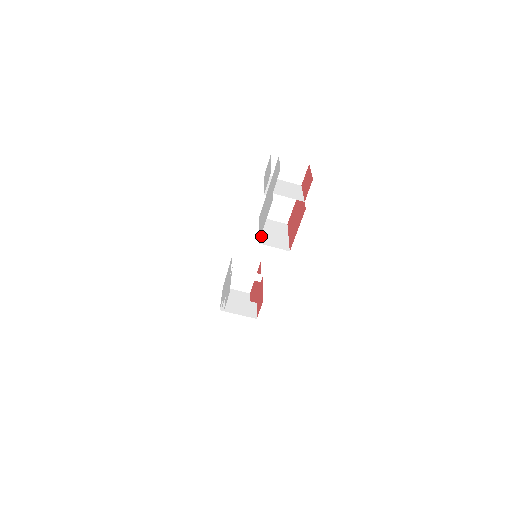
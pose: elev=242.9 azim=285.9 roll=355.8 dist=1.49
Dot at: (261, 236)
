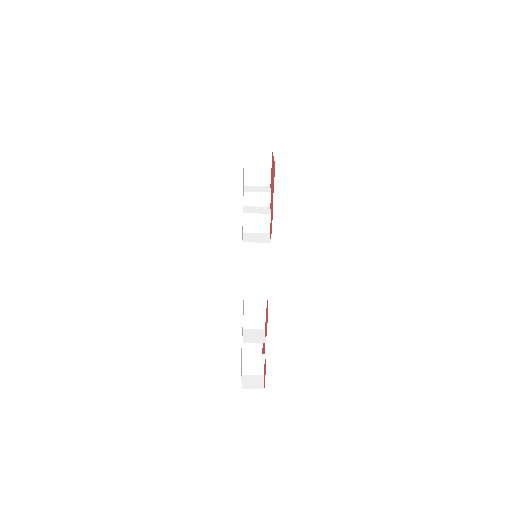
Dot at: (243, 351)
